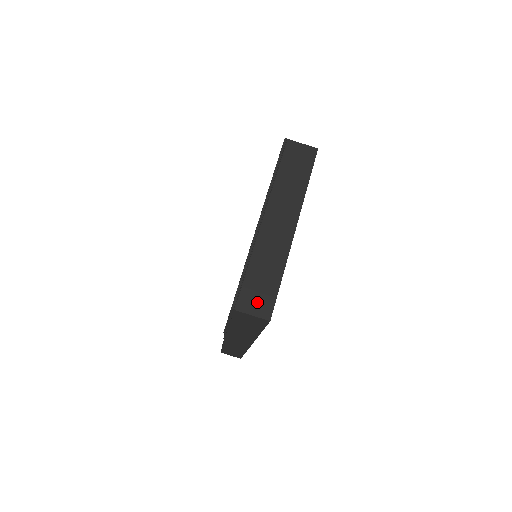
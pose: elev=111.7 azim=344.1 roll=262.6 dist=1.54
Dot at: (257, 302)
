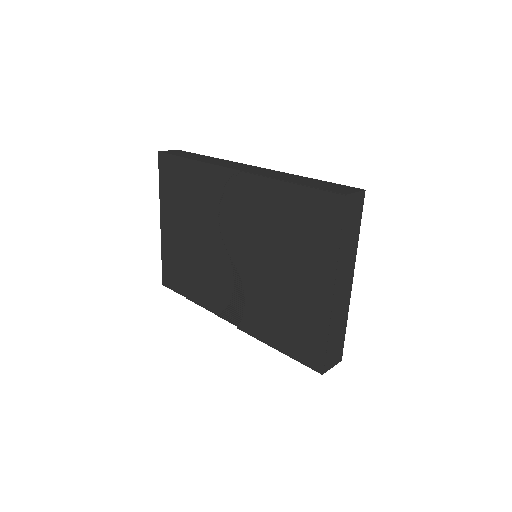
Dot at: (335, 357)
